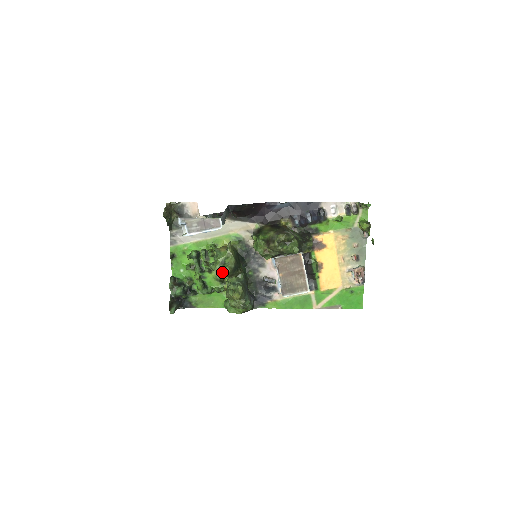
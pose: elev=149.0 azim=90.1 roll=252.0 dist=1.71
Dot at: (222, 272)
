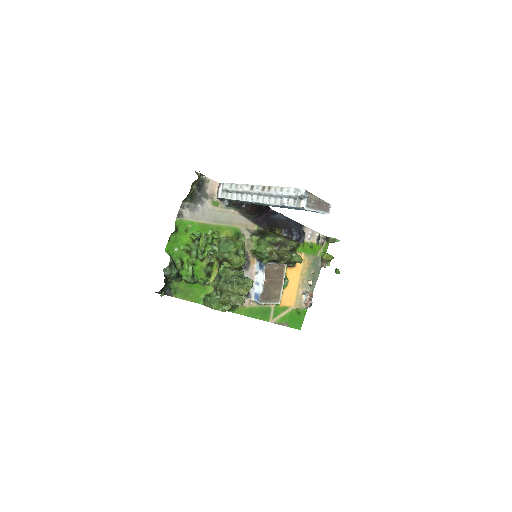
Dot at: (236, 262)
